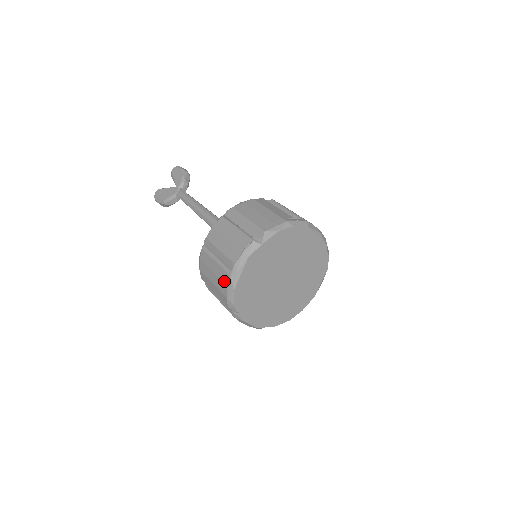
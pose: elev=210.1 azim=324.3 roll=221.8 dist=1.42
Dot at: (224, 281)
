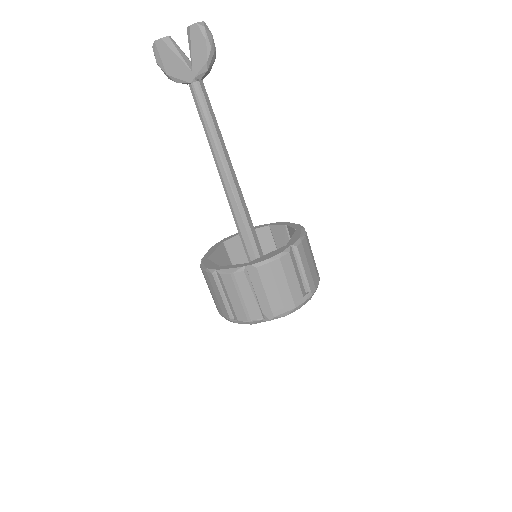
Dot at: (223, 312)
